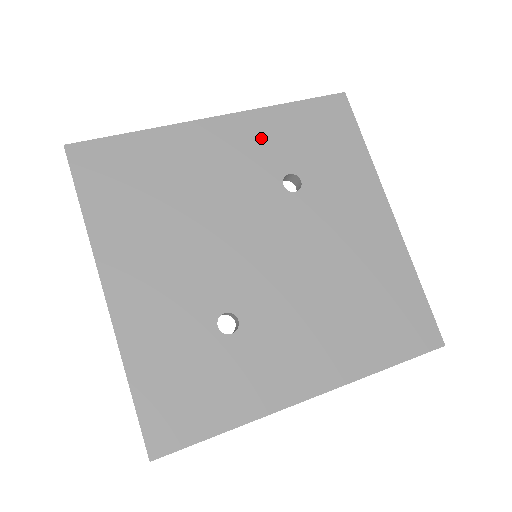
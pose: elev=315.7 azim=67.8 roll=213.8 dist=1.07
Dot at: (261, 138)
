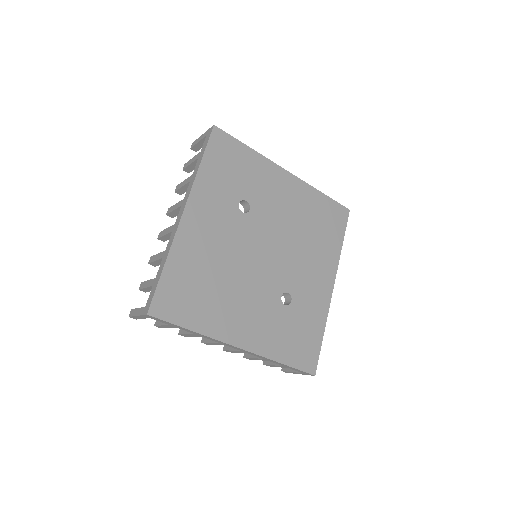
Dot at: (211, 199)
